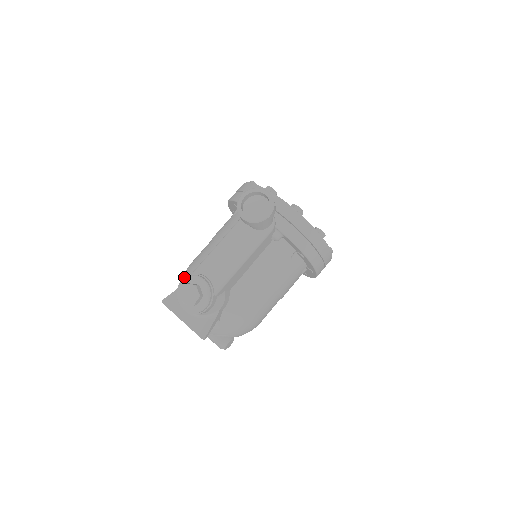
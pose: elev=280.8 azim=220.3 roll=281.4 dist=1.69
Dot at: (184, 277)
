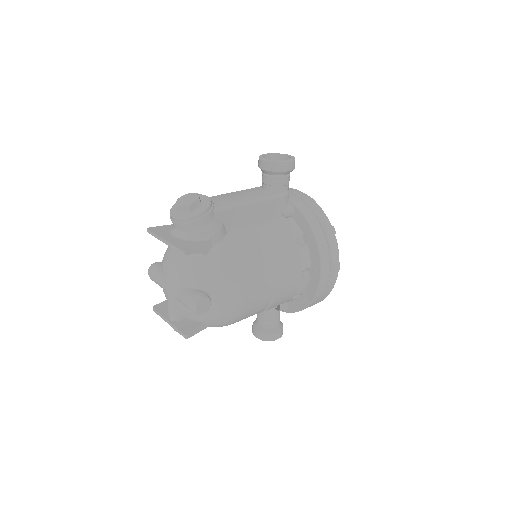
Dot at: occluded
